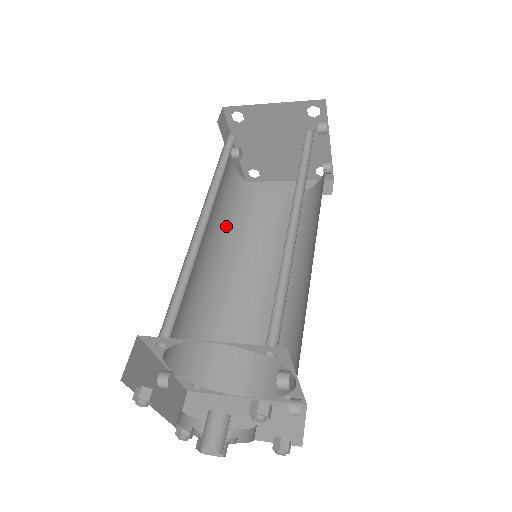
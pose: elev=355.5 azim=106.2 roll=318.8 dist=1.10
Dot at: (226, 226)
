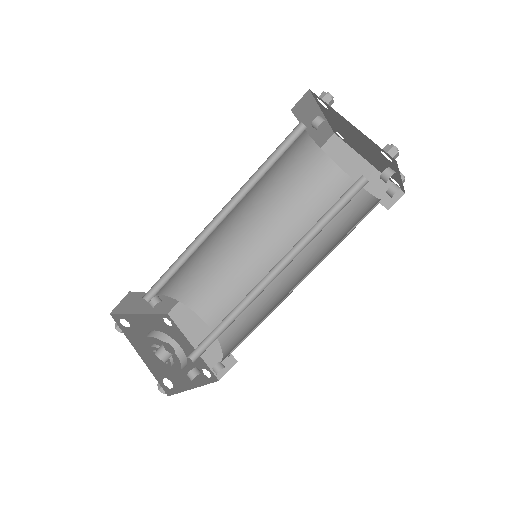
Dot at: (269, 194)
